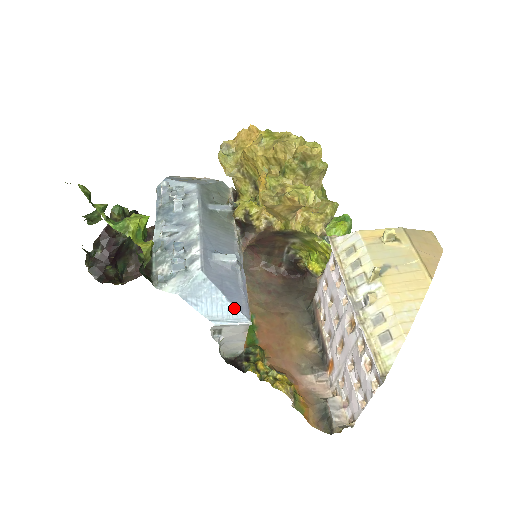
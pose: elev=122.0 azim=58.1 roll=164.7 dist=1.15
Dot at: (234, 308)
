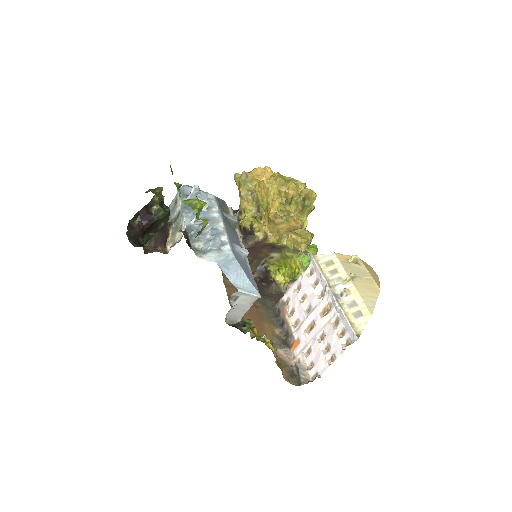
Dot at: (250, 283)
